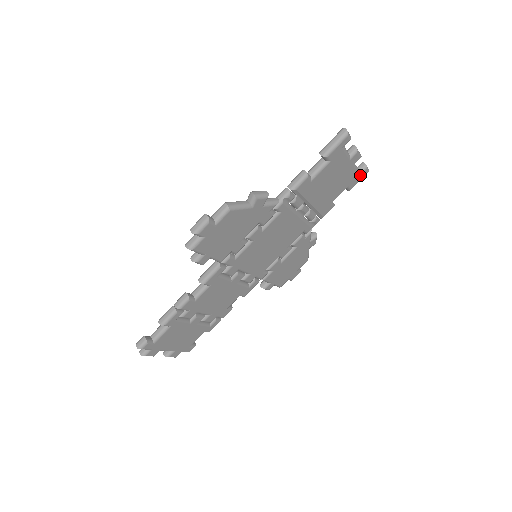
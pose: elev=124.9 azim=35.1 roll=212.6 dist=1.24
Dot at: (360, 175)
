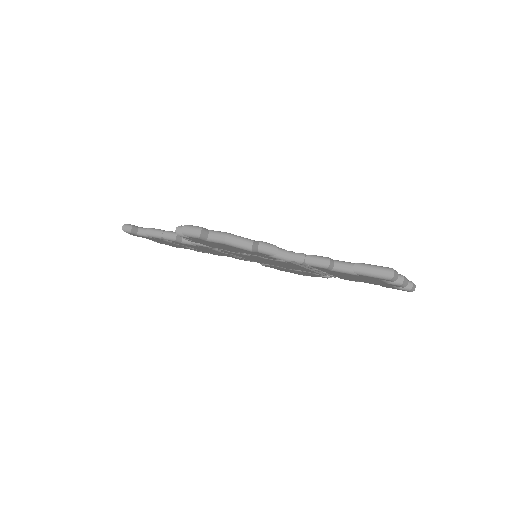
Dot at: (399, 289)
